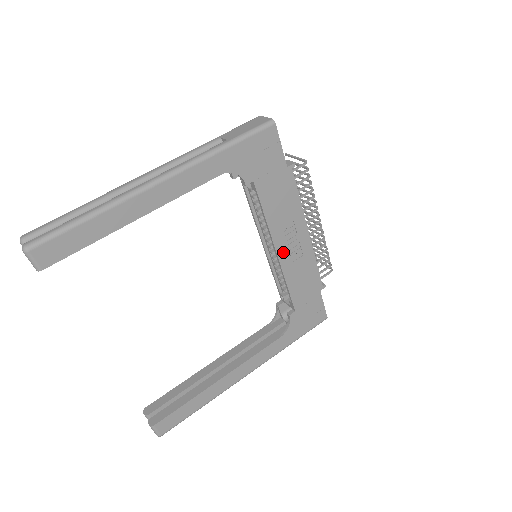
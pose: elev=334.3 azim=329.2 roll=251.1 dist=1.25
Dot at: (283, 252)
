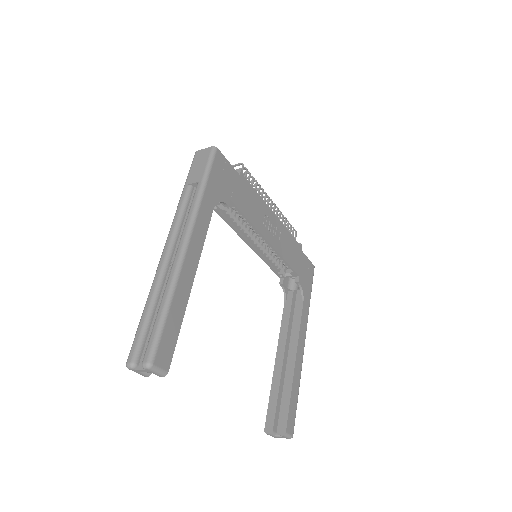
Dot at: (271, 239)
